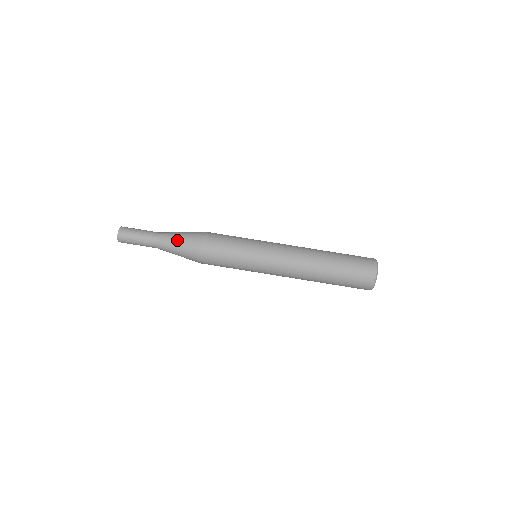
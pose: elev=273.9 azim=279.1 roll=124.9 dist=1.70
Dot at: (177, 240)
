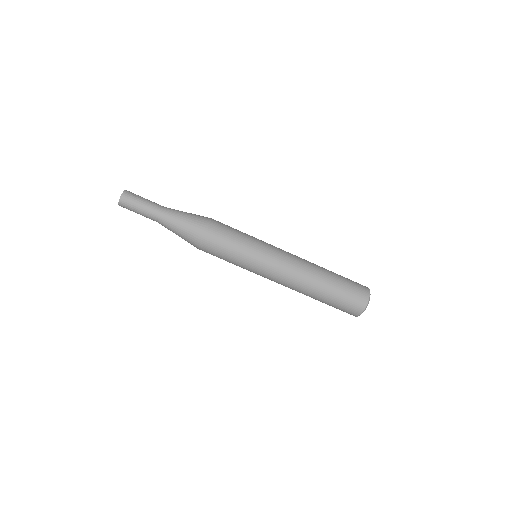
Dot at: (183, 218)
